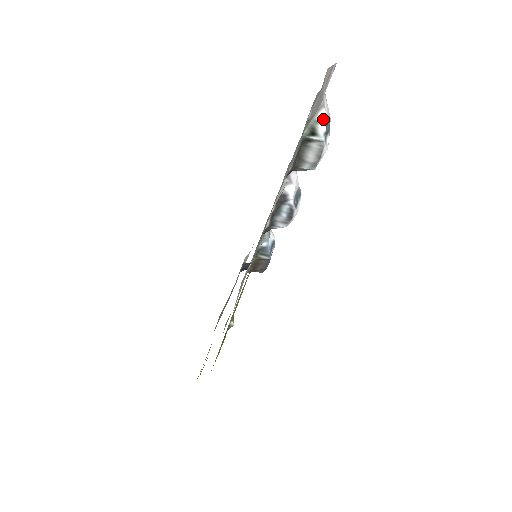
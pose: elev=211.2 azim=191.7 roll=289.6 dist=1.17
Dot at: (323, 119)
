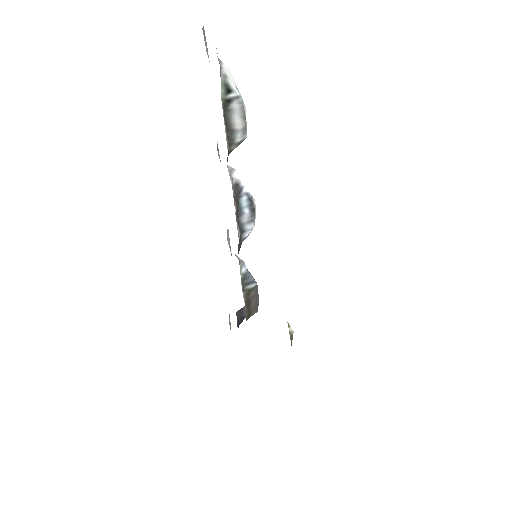
Dot at: (228, 73)
